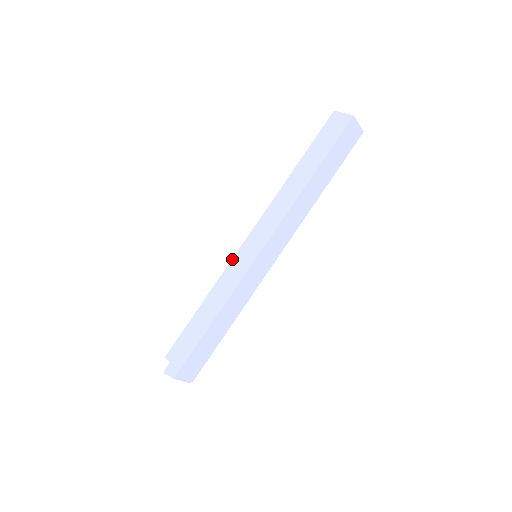
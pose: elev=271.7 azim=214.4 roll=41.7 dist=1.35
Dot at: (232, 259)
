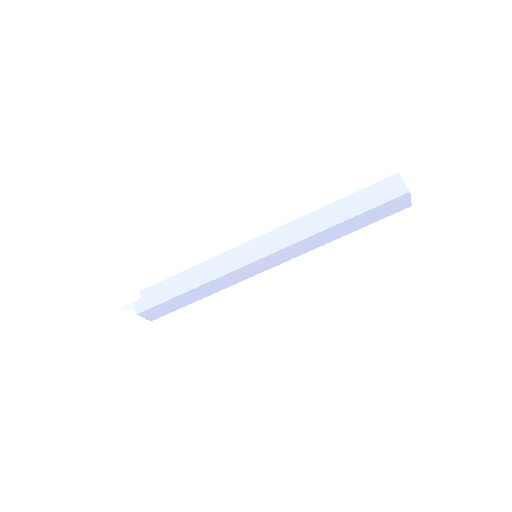
Dot at: (235, 247)
